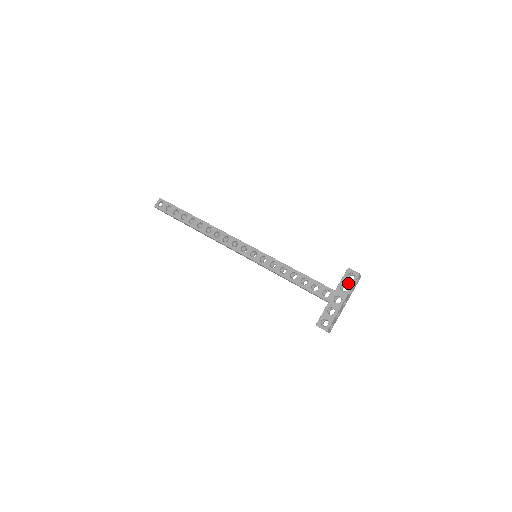
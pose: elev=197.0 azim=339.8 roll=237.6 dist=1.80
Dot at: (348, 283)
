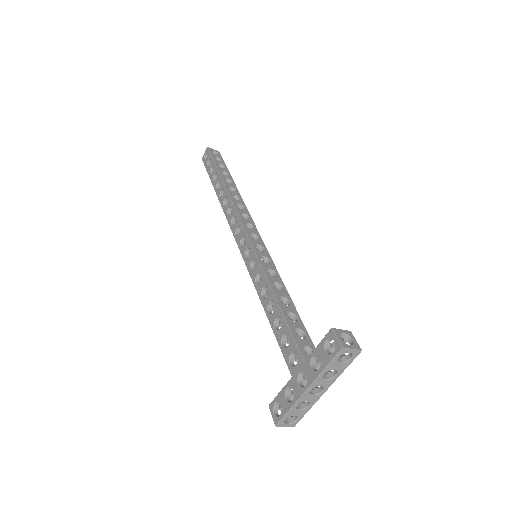
Dot at: (322, 357)
